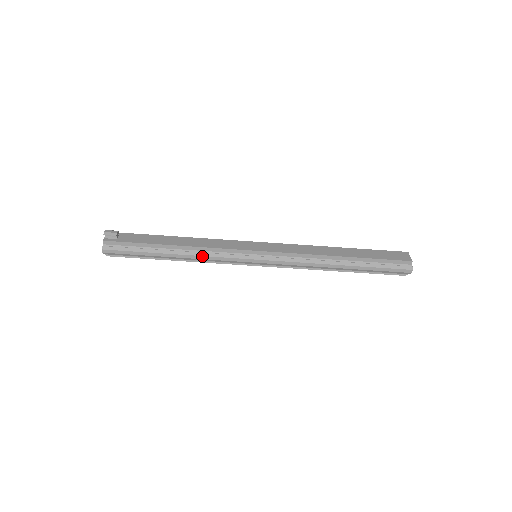
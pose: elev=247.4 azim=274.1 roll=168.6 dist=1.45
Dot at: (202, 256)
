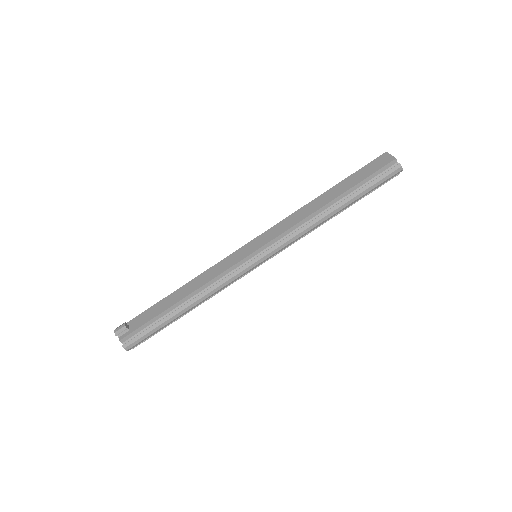
Dot at: (210, 292)
